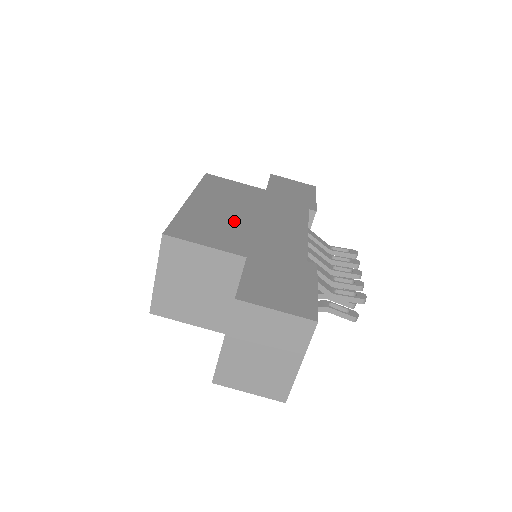
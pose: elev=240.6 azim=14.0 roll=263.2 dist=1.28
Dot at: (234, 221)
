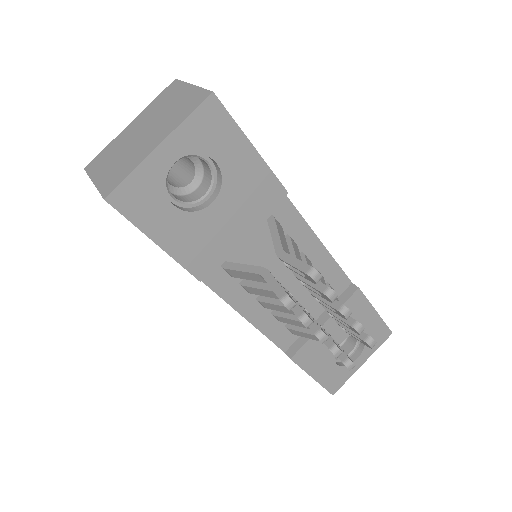
Dot at: occluded
